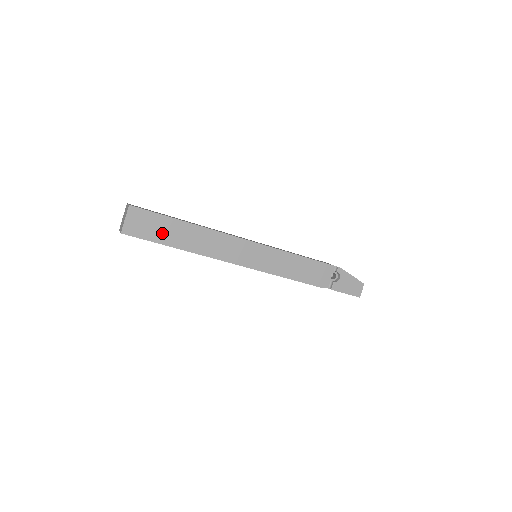
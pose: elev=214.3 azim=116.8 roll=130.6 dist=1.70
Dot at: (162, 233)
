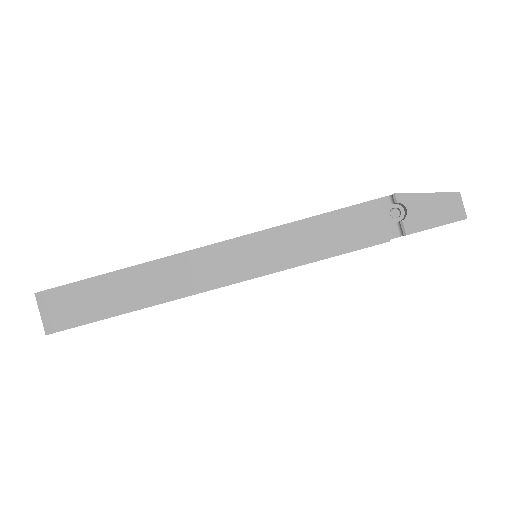
Dot at: (96, 304)
